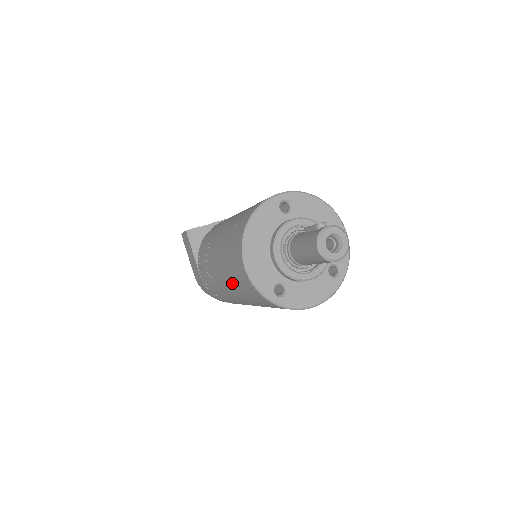
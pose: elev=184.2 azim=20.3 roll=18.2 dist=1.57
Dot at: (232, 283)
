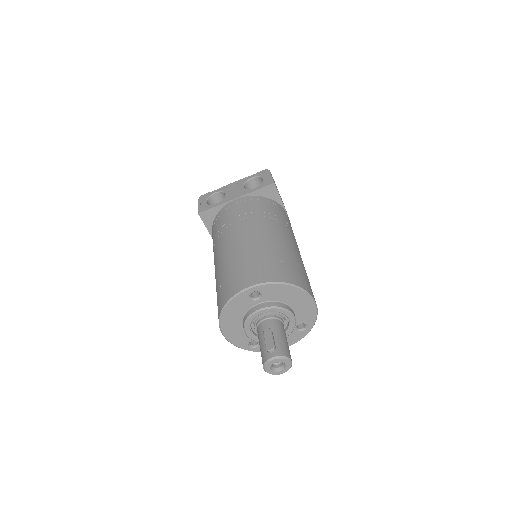
Dot at: occluded
